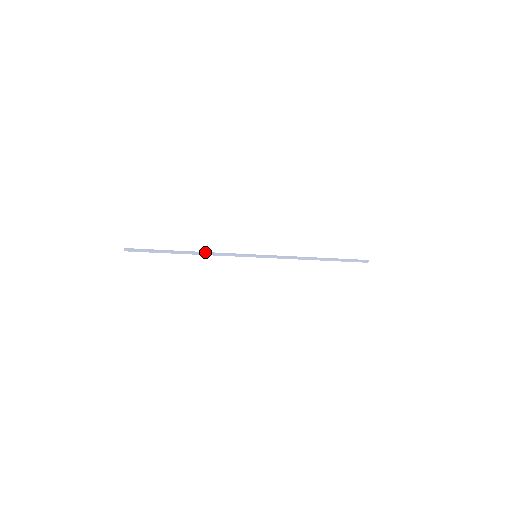
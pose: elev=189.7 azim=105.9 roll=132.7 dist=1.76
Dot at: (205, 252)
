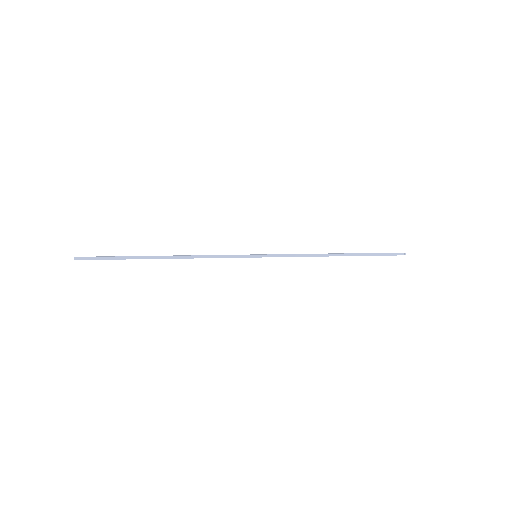
Dot at: (186, 255)
